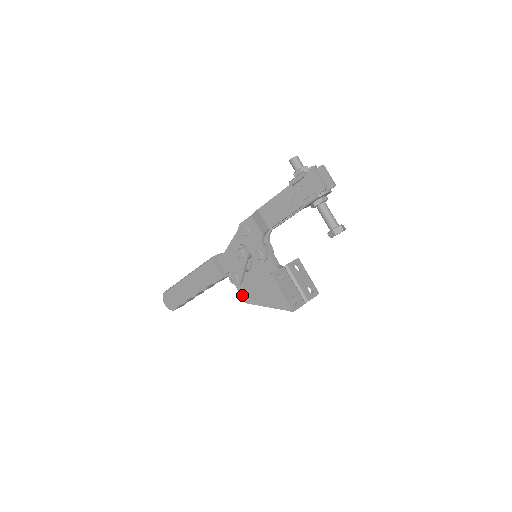
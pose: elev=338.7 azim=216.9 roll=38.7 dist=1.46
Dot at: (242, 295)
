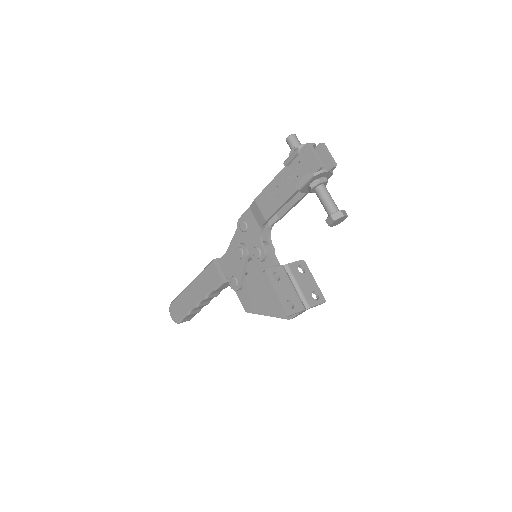
Dot at: (242, 303)
